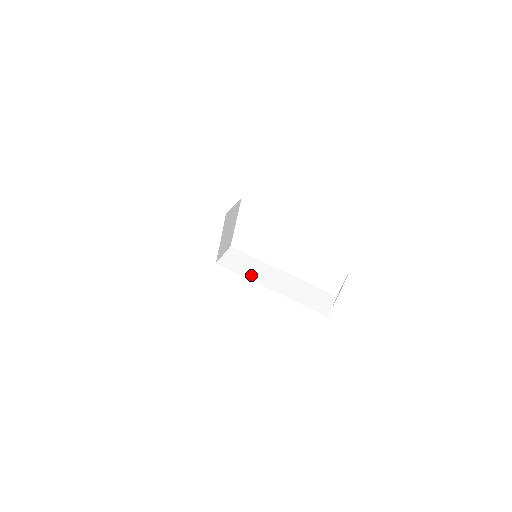
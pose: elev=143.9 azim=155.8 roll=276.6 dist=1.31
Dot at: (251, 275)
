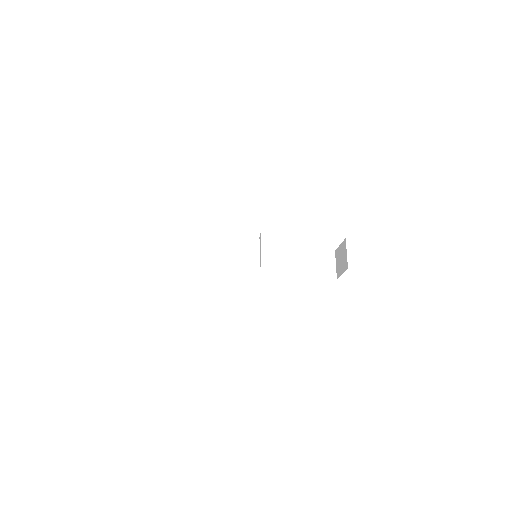
Dot at: (260, 274)
